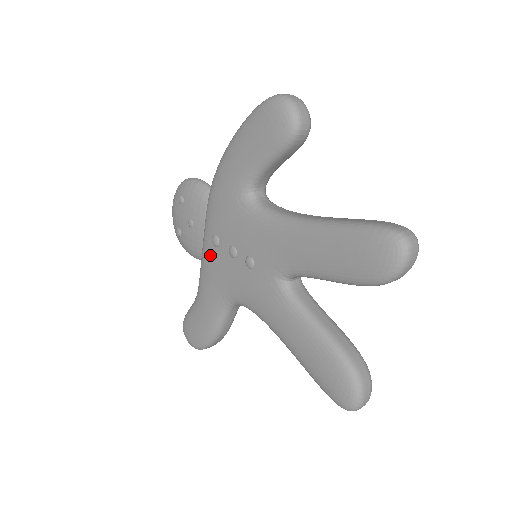
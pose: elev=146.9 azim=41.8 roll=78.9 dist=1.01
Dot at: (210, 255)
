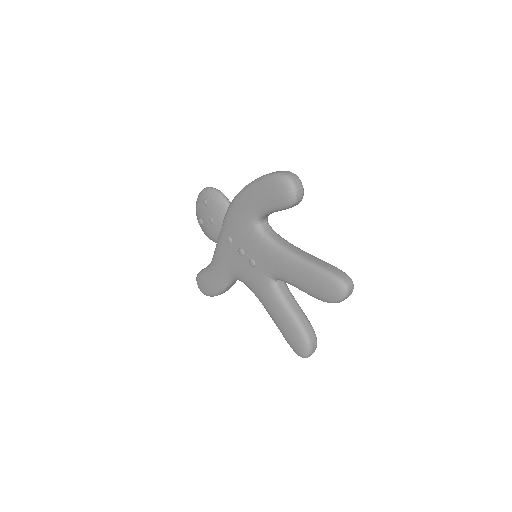
Dot at: (224, 247)
